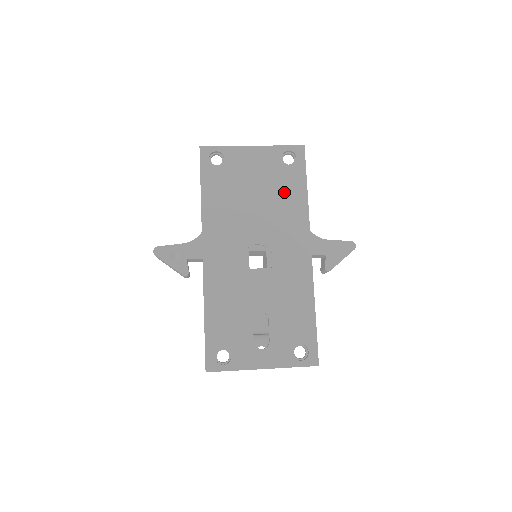
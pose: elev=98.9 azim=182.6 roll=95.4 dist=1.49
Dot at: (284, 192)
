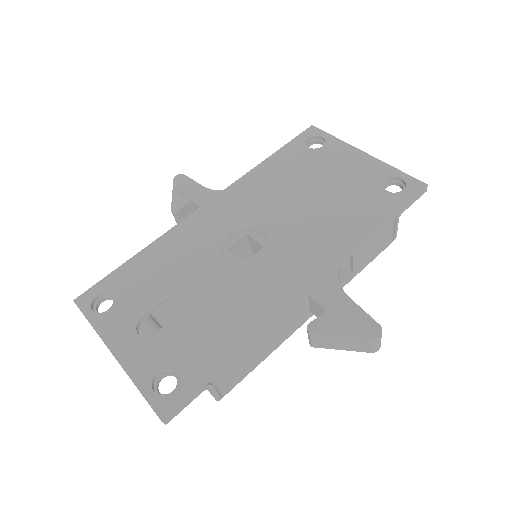
Dot at: (350, 210)
